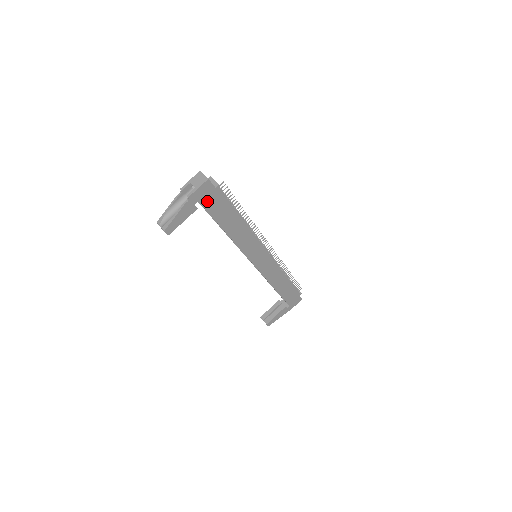
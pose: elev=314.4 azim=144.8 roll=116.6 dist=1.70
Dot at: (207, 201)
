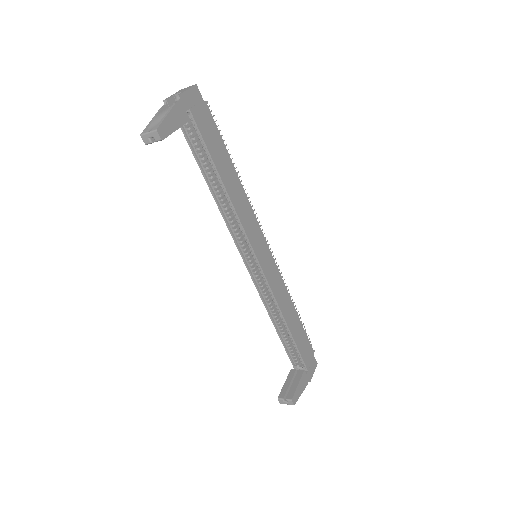
Dot at: (198, 117)
